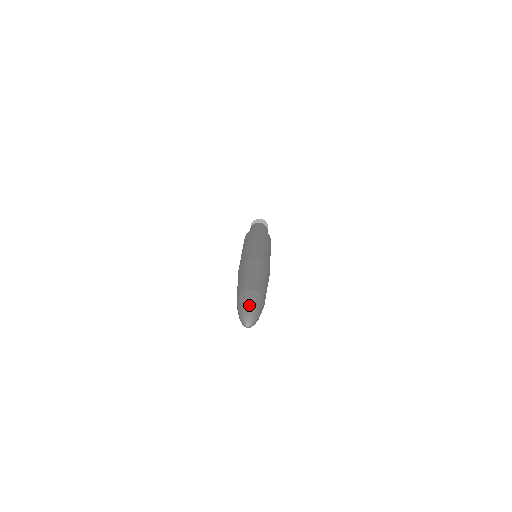
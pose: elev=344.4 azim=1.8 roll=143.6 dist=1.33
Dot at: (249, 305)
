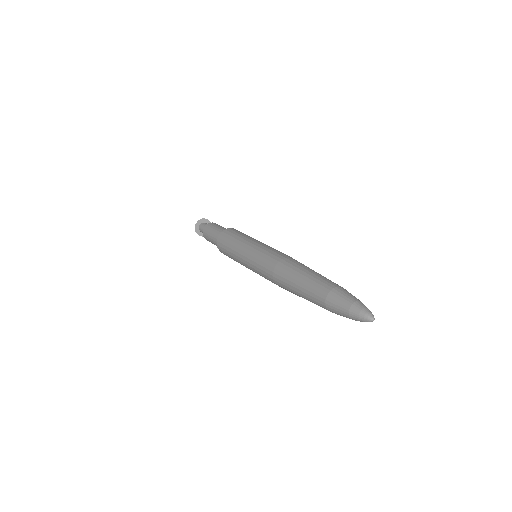
Dot at: occluded
